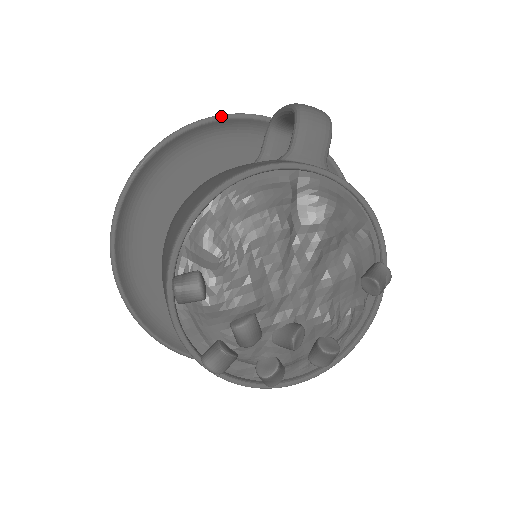
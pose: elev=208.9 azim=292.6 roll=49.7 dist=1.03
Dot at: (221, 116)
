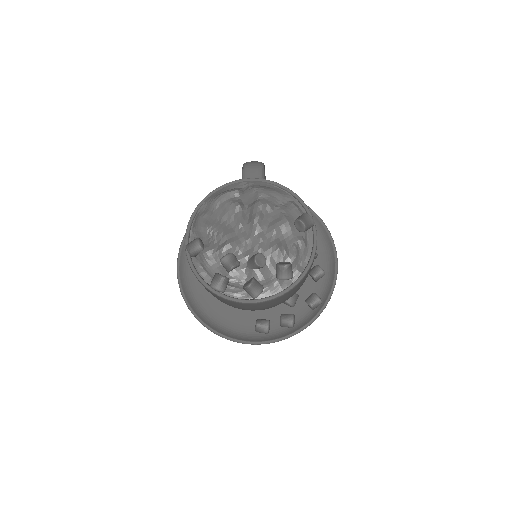
Dot at: occluded
